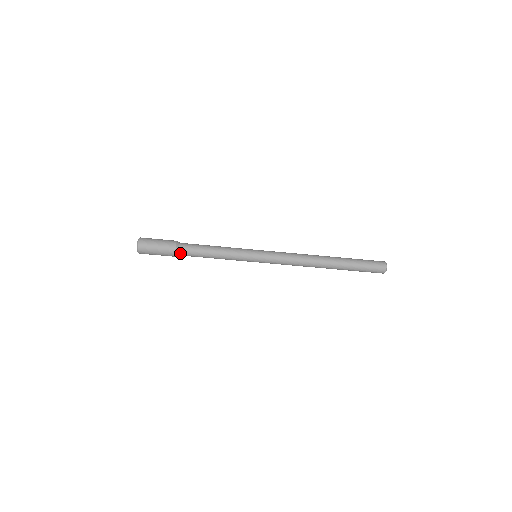
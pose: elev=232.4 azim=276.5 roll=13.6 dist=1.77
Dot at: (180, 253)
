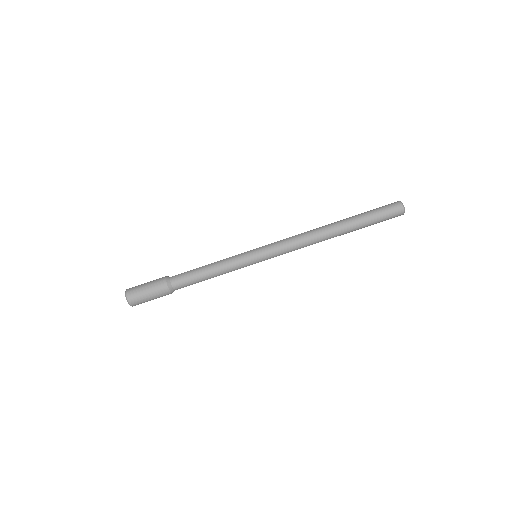
Dot at: (175, 289)
